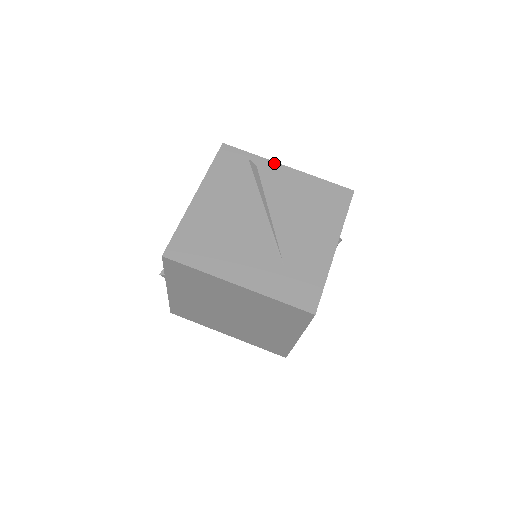
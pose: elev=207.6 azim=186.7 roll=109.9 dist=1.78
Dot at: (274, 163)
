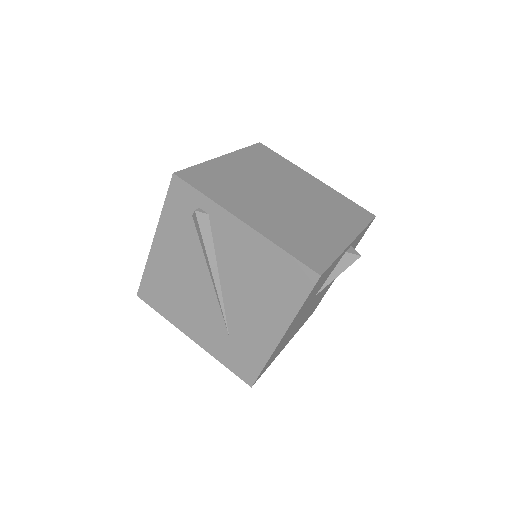
Dot at: (228, 214)
